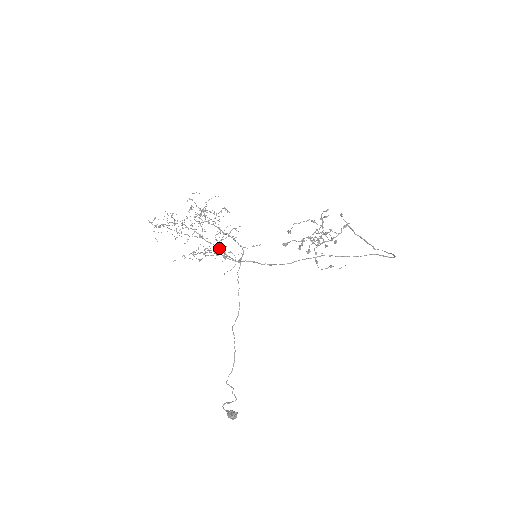
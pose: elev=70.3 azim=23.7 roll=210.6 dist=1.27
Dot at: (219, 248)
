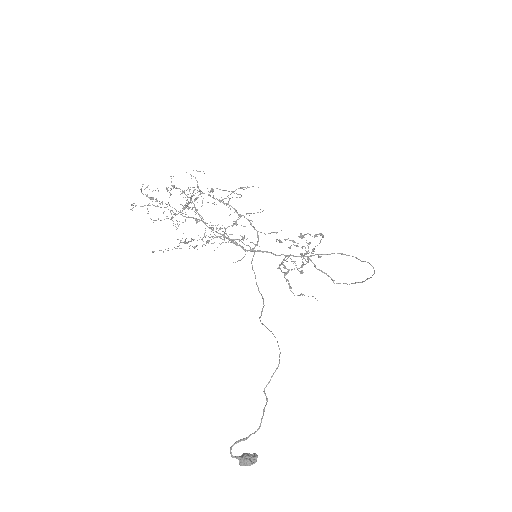
Dot at: (223, 236)
